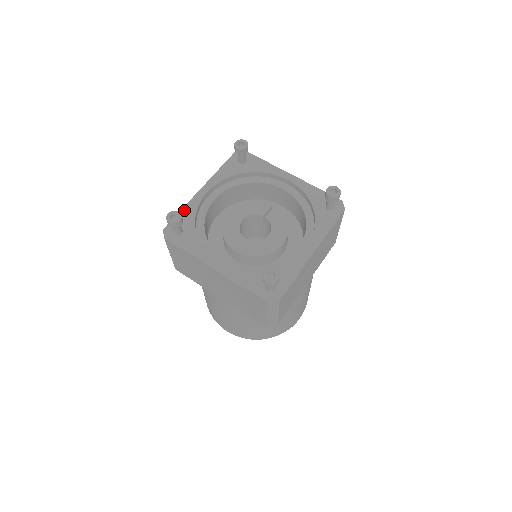
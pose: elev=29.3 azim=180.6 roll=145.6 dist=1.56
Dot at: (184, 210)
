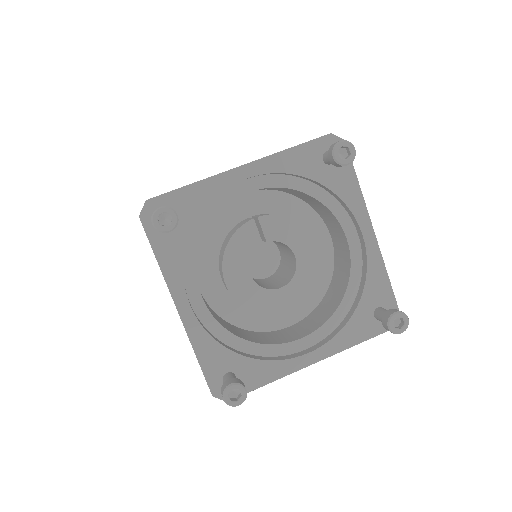
Dot at: (200, 354)
